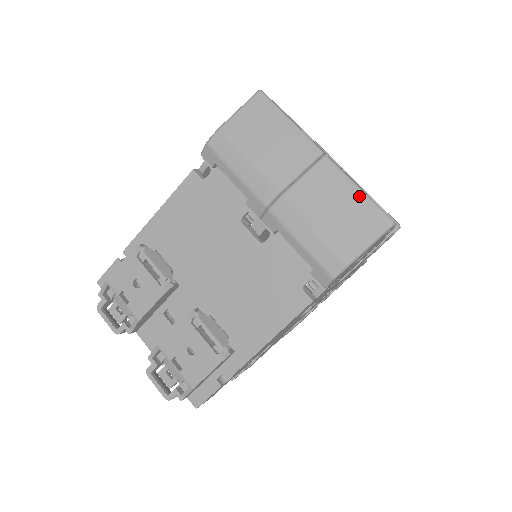
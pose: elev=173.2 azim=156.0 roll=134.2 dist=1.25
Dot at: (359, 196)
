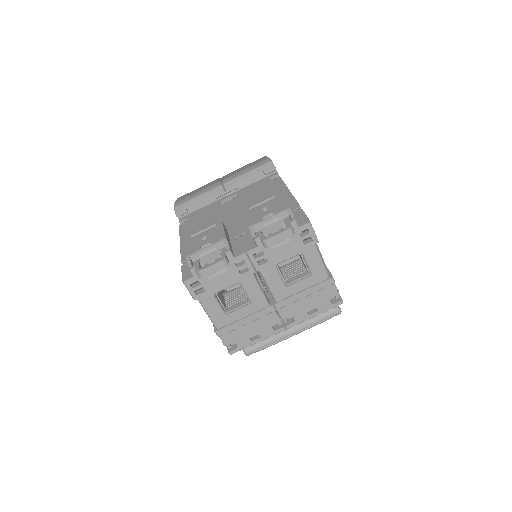
Dot at: occluded
